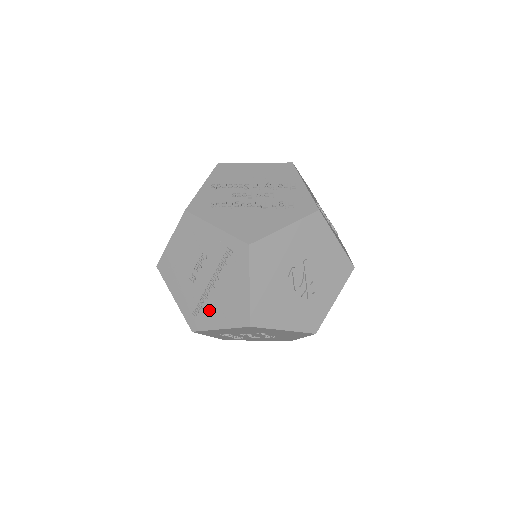
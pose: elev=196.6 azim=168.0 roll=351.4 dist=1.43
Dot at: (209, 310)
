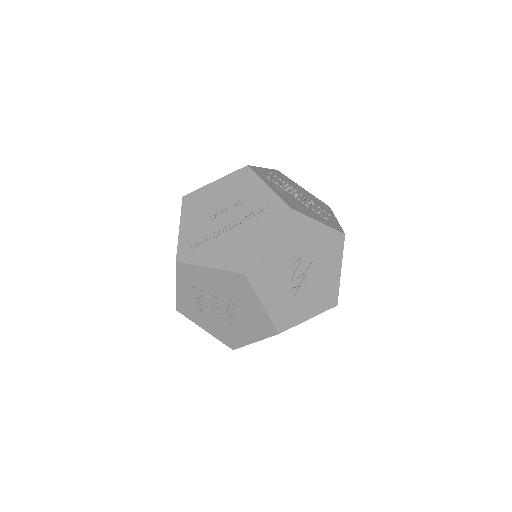
Dot at: (210, 247)
